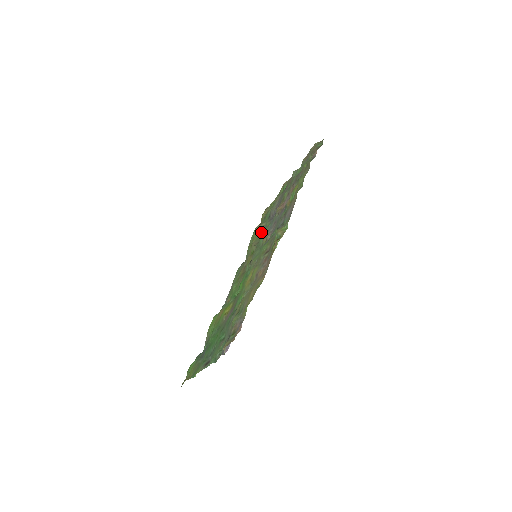
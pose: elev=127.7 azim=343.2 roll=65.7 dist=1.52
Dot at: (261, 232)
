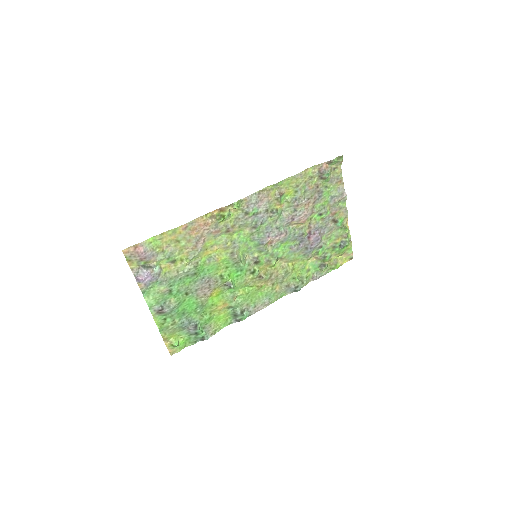
Dot at: (298, 255)
